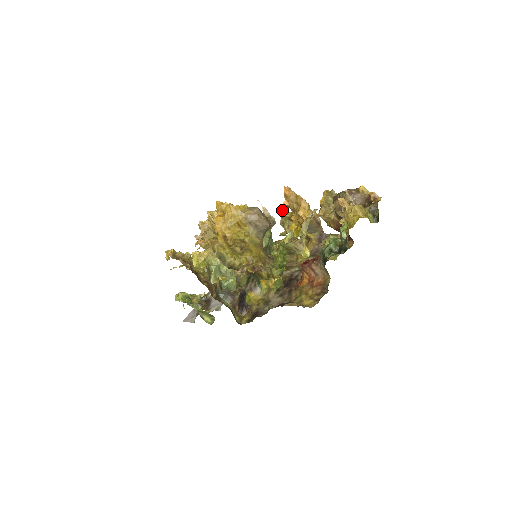
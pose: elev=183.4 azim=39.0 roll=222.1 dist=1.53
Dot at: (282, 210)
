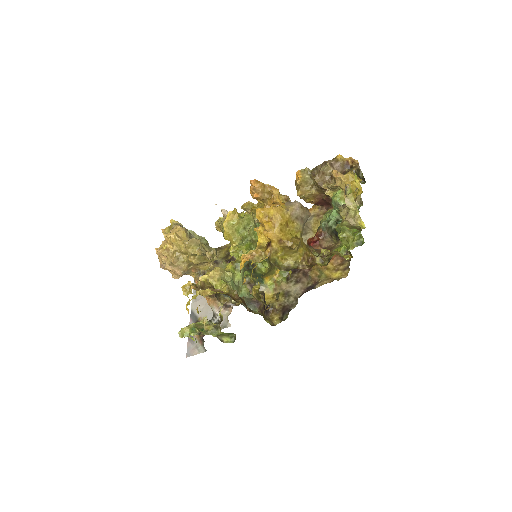
Dot at: (247, 205)
